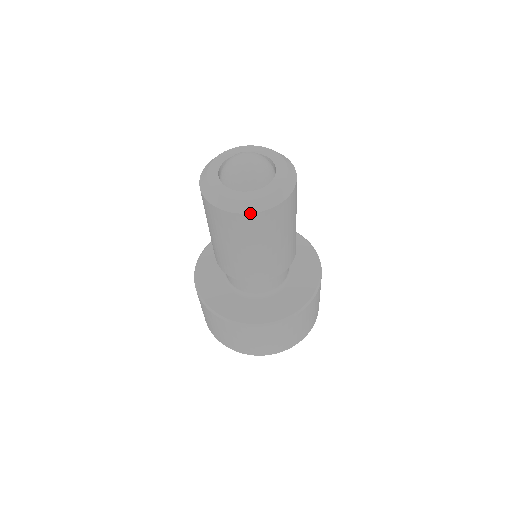
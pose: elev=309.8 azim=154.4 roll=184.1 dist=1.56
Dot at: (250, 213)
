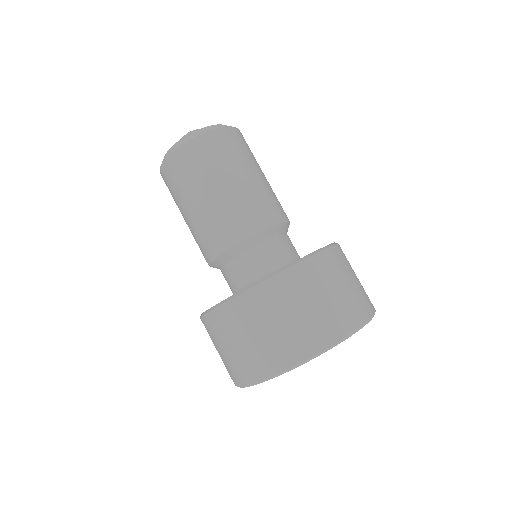
Dot at: (181, 145)
